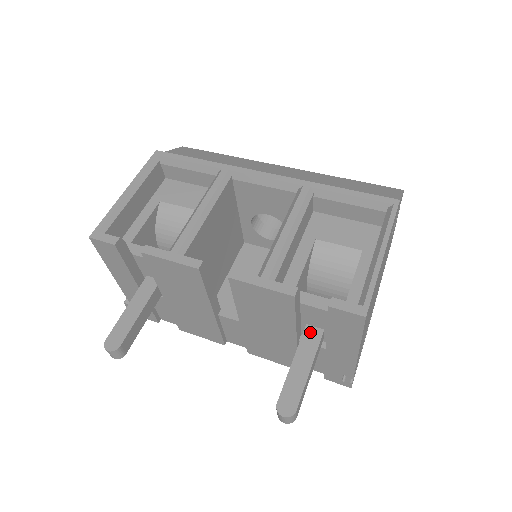
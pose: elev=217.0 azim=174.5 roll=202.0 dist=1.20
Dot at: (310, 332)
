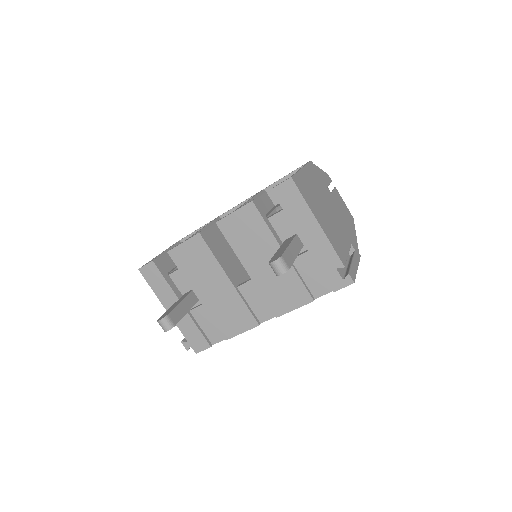
Dot at: (288, 239)
